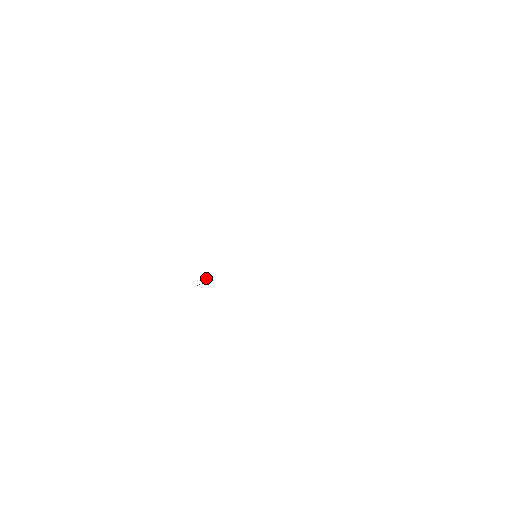
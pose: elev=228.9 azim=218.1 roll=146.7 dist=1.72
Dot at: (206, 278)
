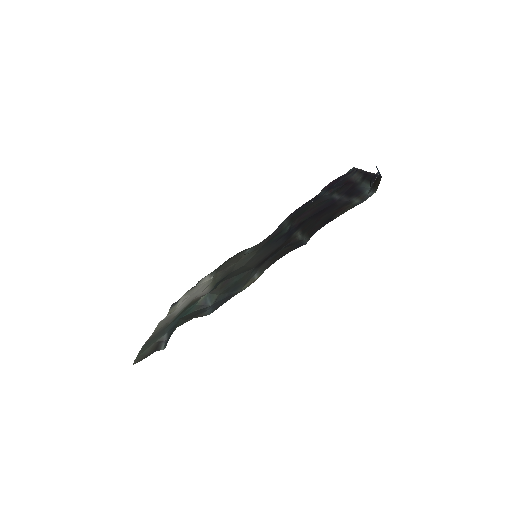
Dot at: (203, 296)
